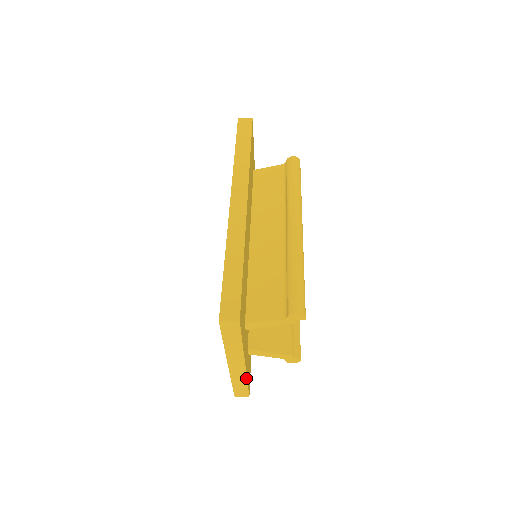
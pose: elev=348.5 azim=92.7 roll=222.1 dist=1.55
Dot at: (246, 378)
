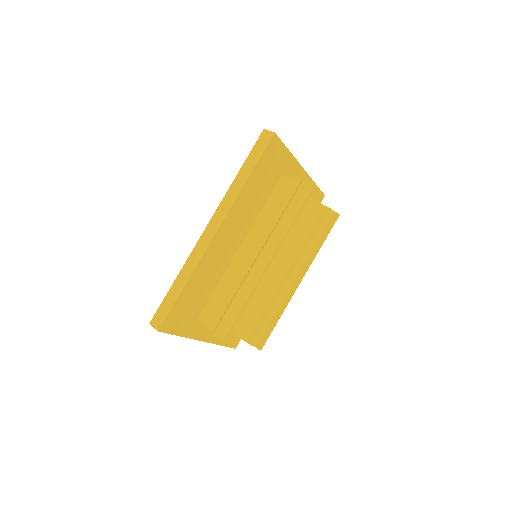
Dot at: occluded
